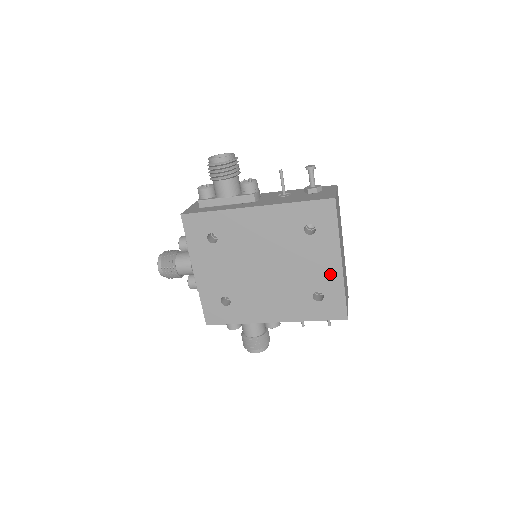
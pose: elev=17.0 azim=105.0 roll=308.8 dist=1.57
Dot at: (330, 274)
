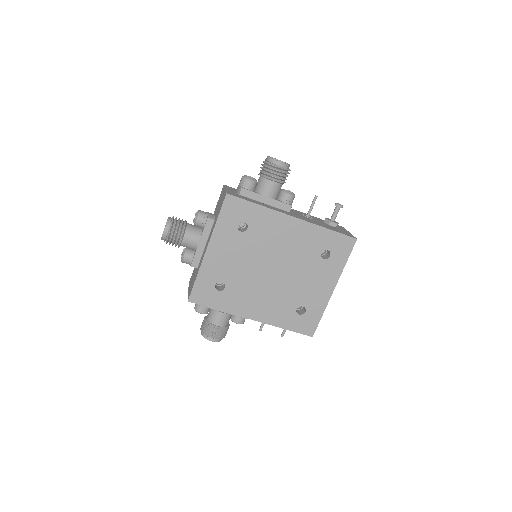
Dot at: (320, 296)
